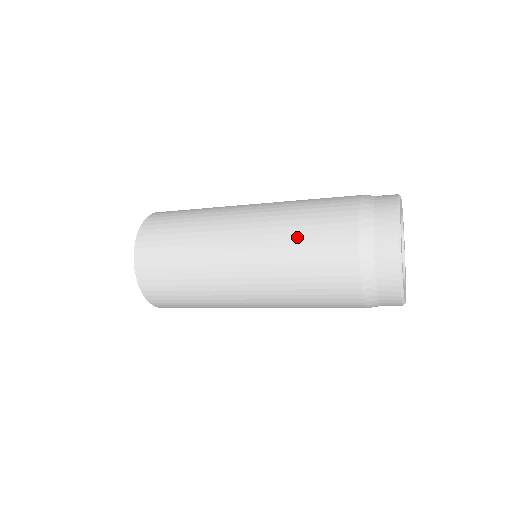
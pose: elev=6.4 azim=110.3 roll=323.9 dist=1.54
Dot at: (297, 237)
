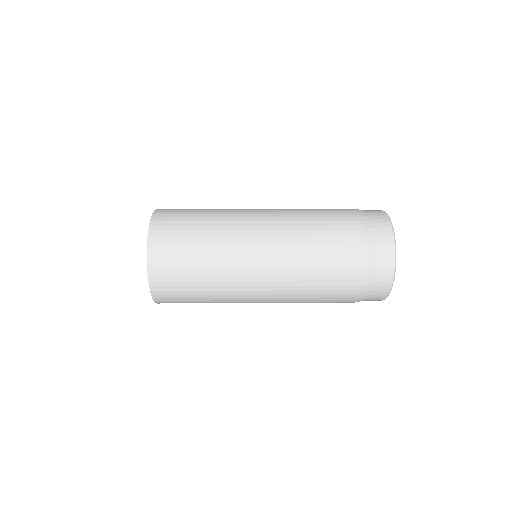
Dot at: (310, 299)
